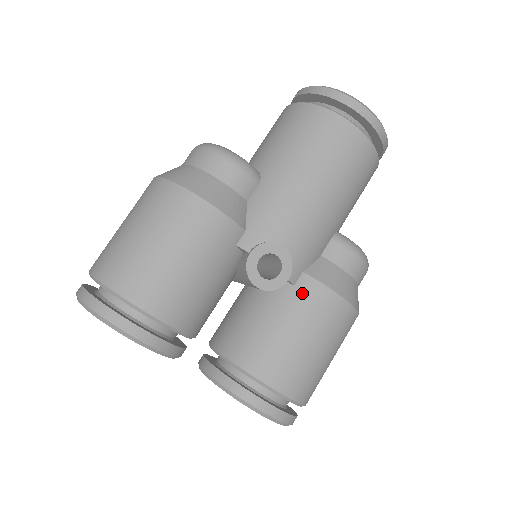
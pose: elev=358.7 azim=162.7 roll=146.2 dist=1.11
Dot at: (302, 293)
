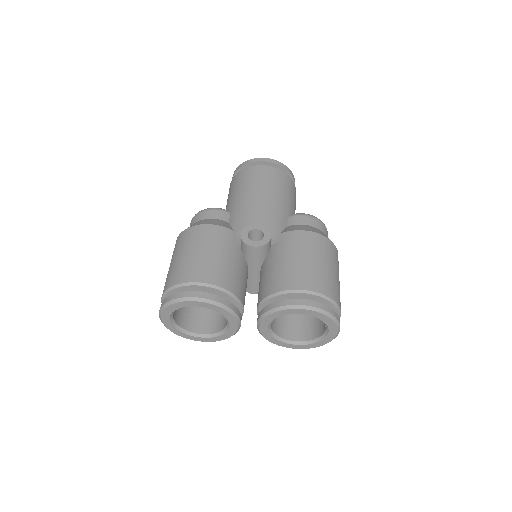
Dot at: (285, 241)
